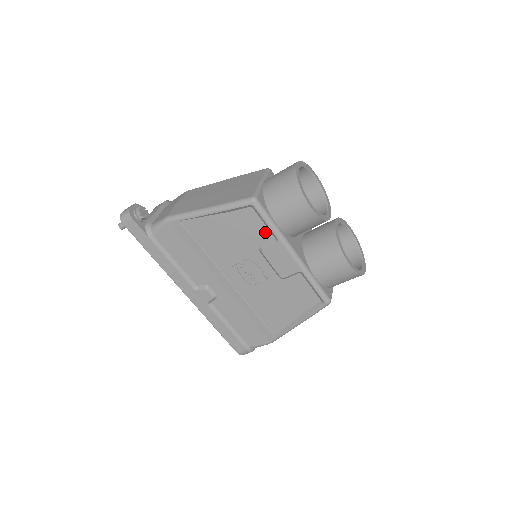
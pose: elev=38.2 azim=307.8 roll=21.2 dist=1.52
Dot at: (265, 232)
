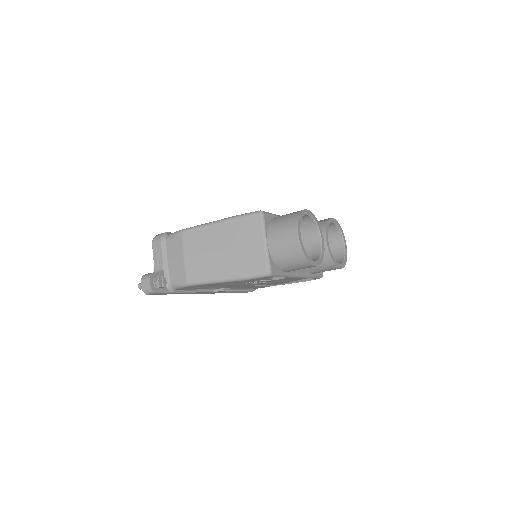
Dot at: occluded
